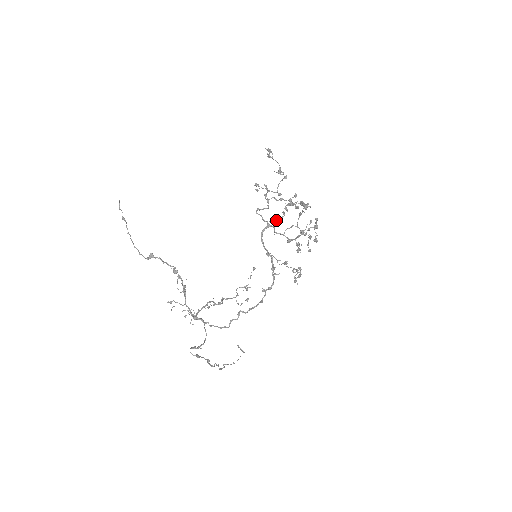
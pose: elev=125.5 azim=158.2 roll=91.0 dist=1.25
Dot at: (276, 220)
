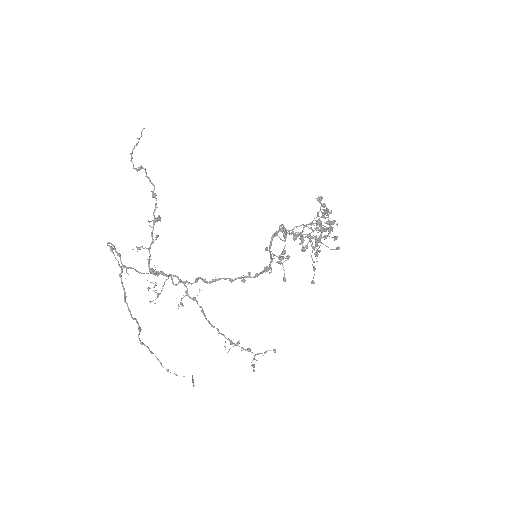
Dot at: (295, 232)
